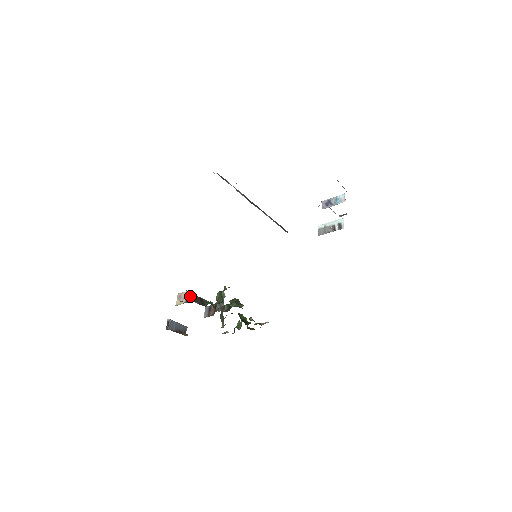
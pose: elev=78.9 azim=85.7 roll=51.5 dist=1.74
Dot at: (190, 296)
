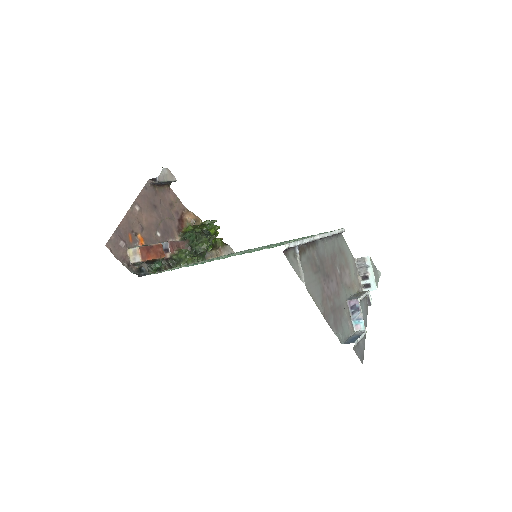
Dot at: (140, 265)
